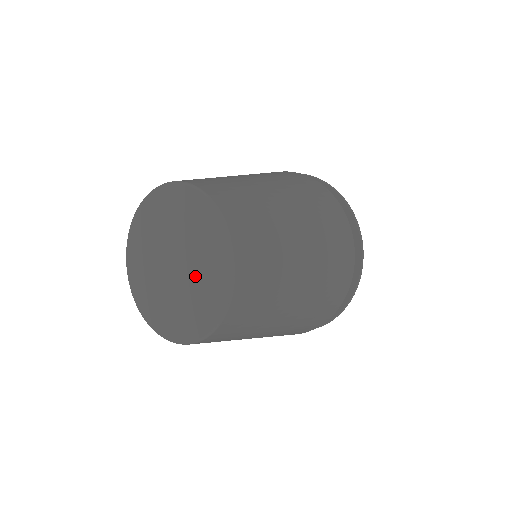
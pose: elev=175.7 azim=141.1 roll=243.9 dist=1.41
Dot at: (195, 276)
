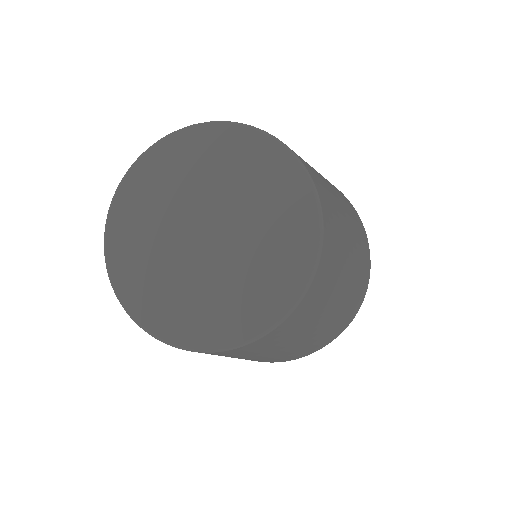
Dot at: (250, 228)
